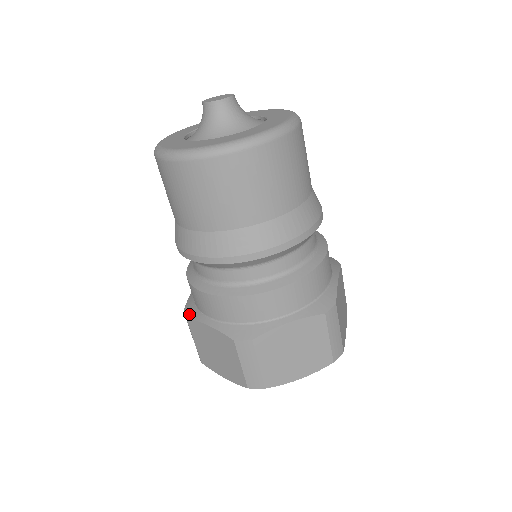
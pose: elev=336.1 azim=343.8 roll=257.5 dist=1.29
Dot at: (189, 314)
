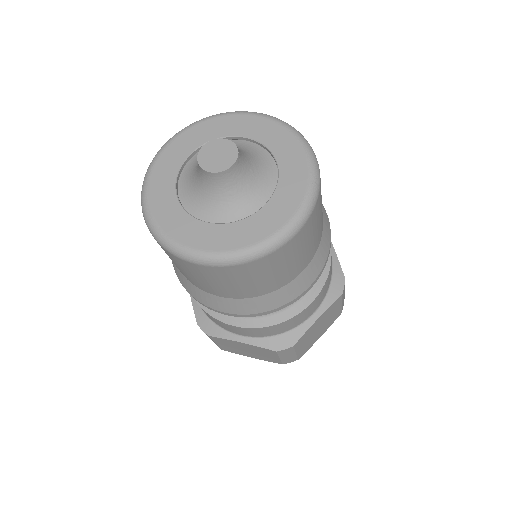
Dot at: occluded
